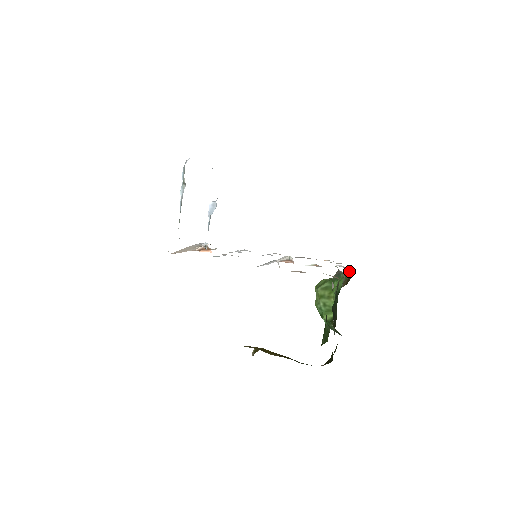
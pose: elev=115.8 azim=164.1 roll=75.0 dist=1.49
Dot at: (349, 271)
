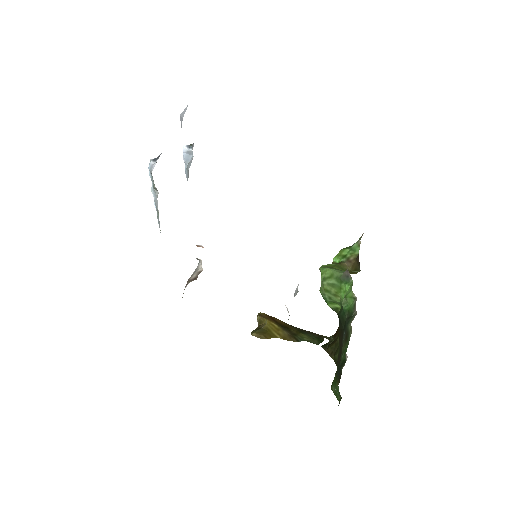
Dot at: (356, 245)
